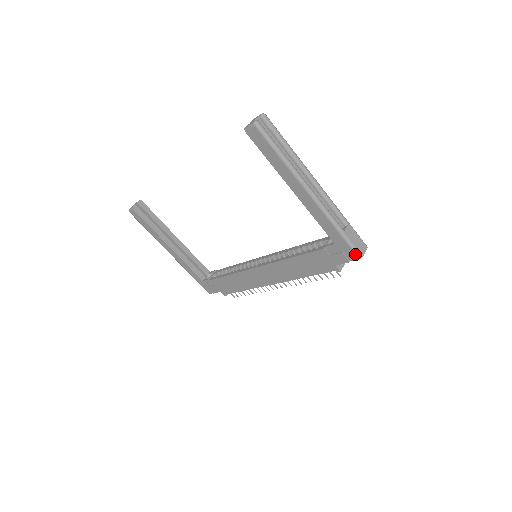
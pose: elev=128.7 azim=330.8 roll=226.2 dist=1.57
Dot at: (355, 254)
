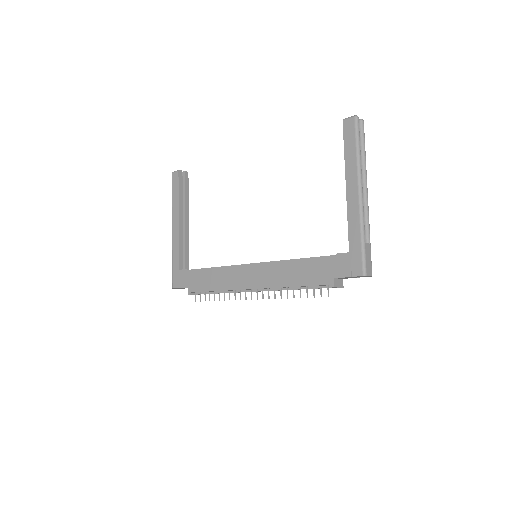
Dot at: (362, 269)
